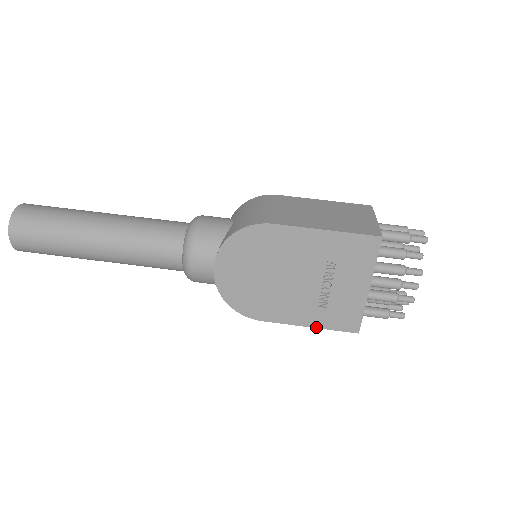
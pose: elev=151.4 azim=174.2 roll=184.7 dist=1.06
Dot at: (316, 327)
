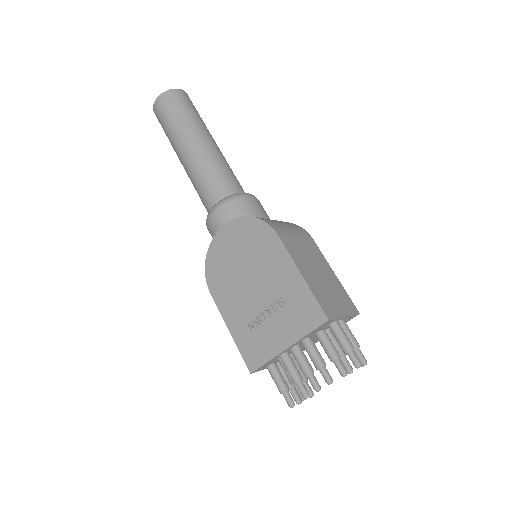
Dot at: (233, 337)
